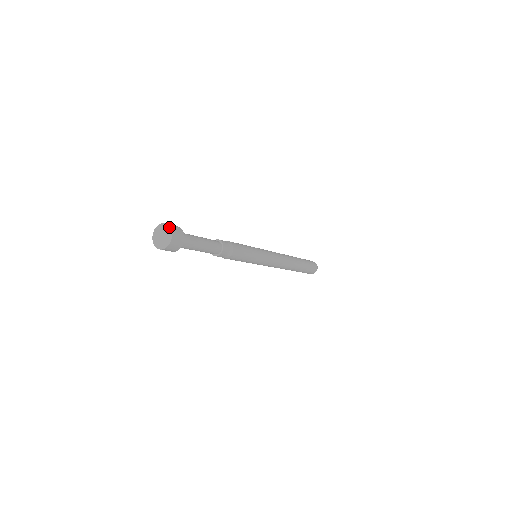
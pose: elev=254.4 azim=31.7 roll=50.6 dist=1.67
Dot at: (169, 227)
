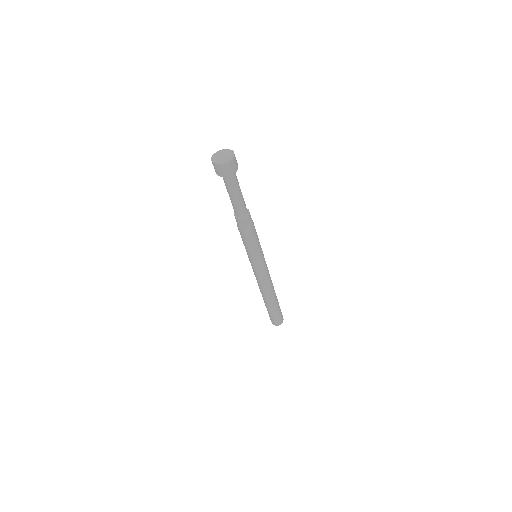
Dot at: occluded
